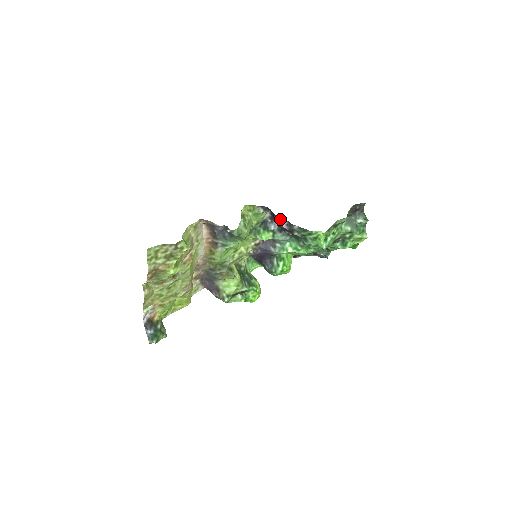
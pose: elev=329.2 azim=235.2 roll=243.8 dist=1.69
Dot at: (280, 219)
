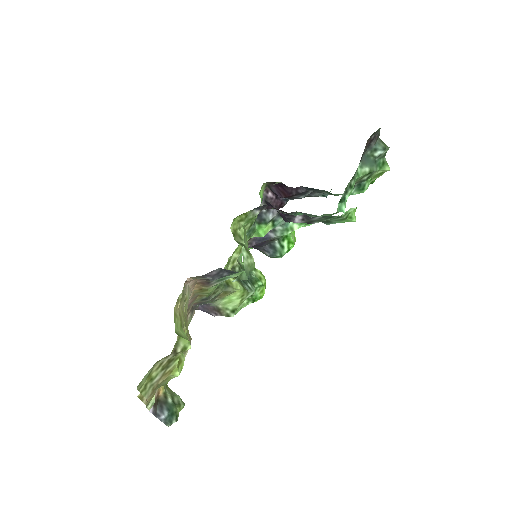
Dot at: (291, 216)
